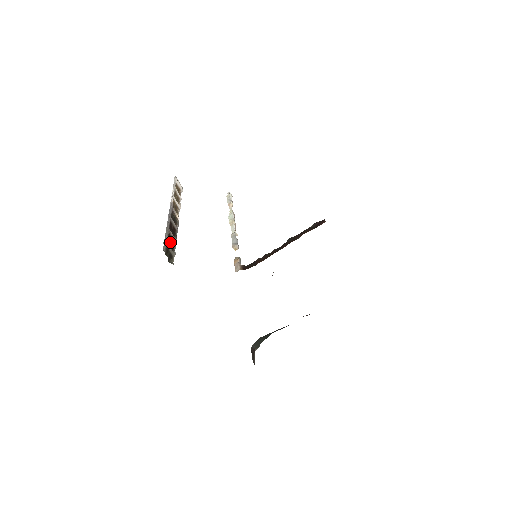
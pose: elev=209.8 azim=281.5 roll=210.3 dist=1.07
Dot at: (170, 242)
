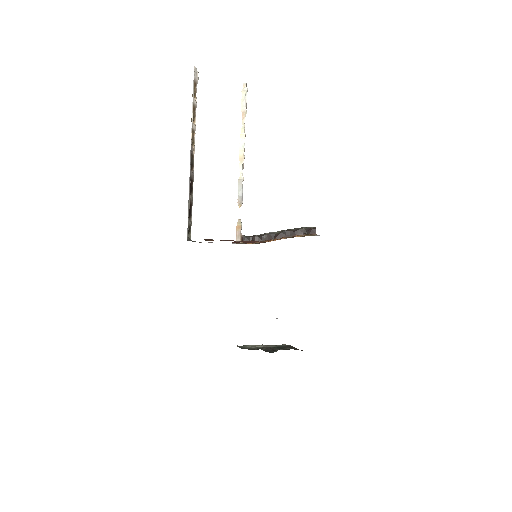
Dot at: (189, 209)
